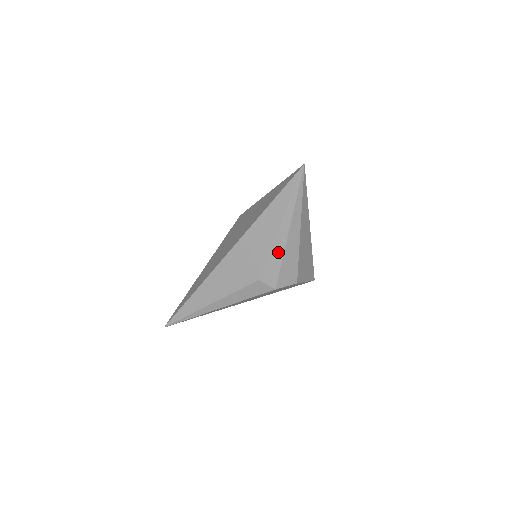
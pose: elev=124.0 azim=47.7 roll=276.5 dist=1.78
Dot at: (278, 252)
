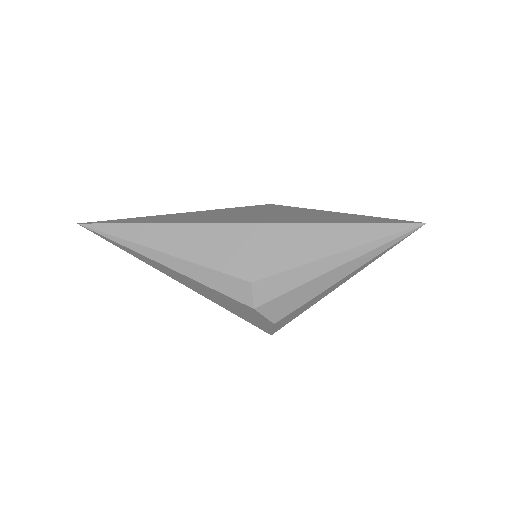
Dot at: (303, 276)
